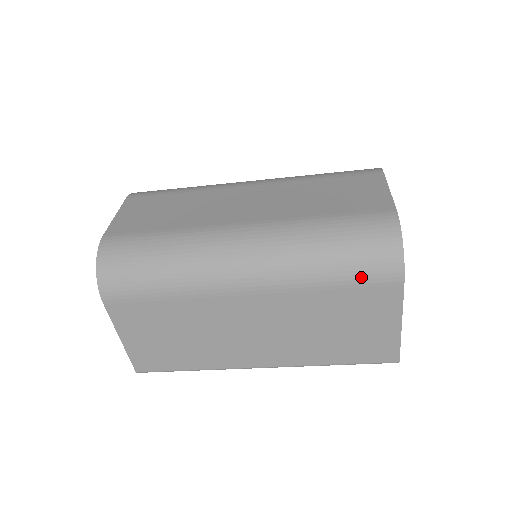
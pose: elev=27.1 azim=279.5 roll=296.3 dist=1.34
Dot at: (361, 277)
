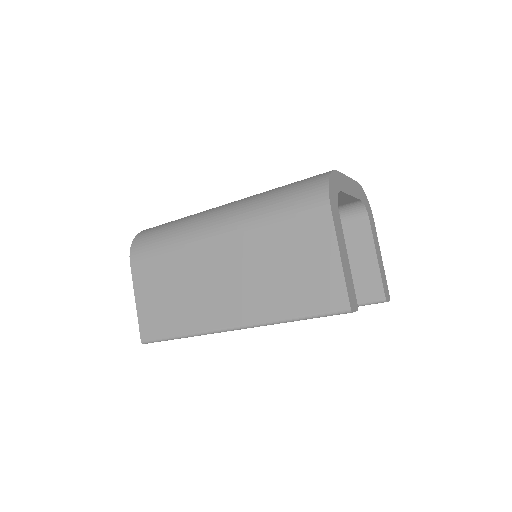
Dot at: (297, 206)
